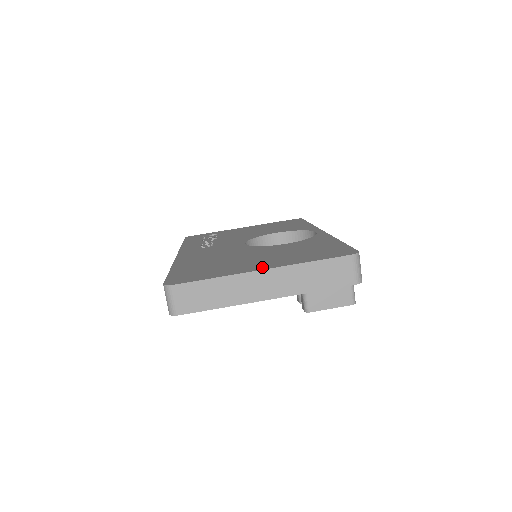
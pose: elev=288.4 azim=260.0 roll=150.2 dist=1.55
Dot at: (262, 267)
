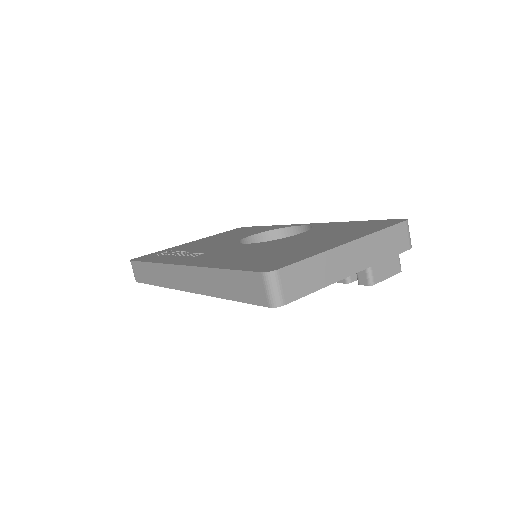
Dot at: (342, 241)
